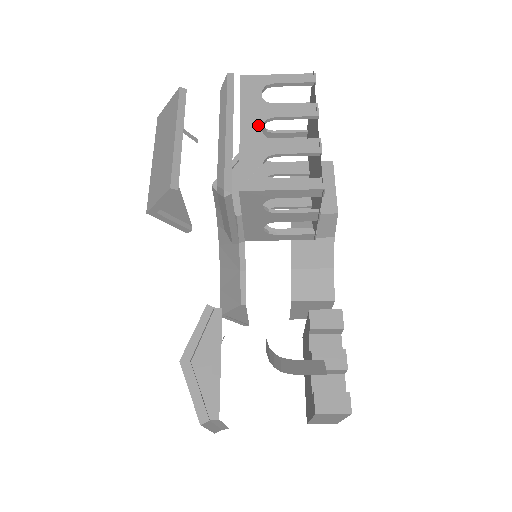
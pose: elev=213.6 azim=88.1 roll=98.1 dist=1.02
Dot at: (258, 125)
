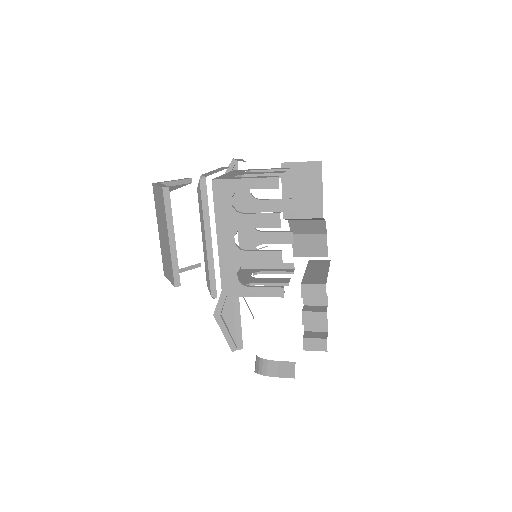
Dot at: (231, 237)
